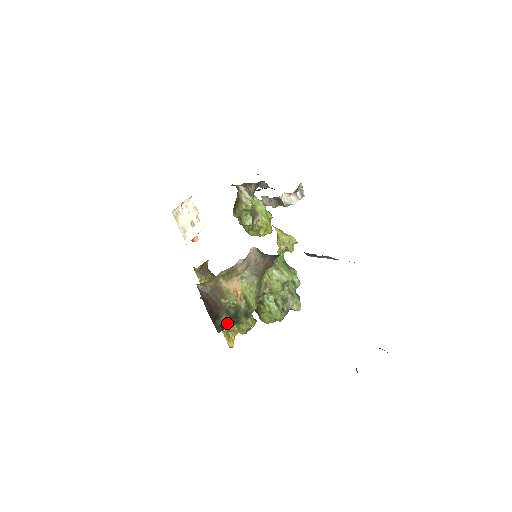
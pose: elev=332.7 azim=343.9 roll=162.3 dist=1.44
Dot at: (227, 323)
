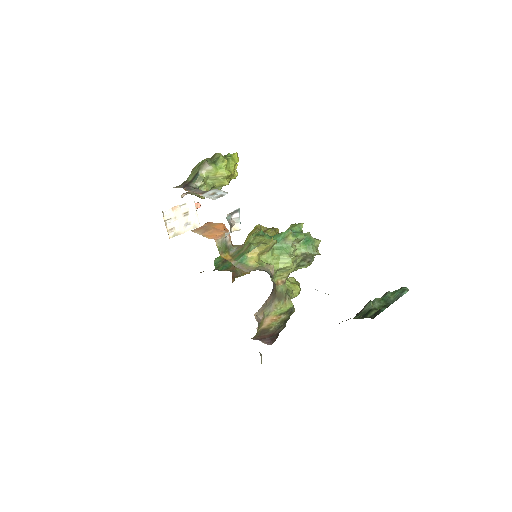
Dot at: occluded
